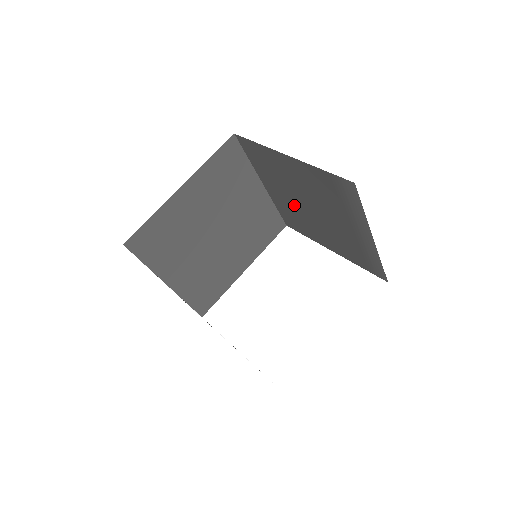
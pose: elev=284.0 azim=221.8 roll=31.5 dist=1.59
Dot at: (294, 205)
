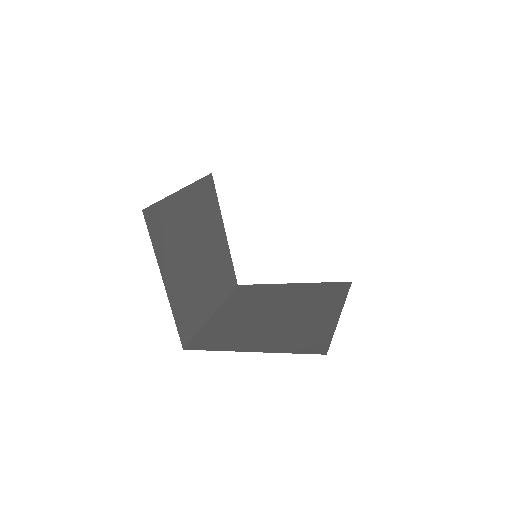
Dot at: occluded
